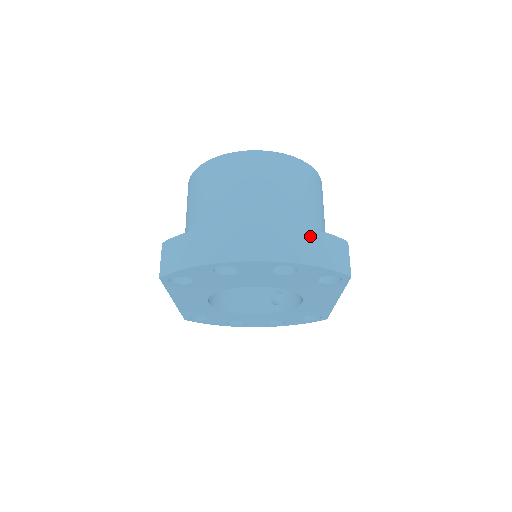
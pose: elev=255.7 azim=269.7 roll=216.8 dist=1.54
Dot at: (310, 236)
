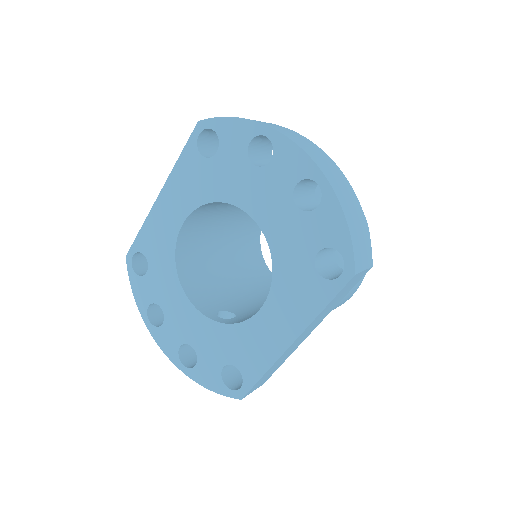
Dot at: (355, 202)
